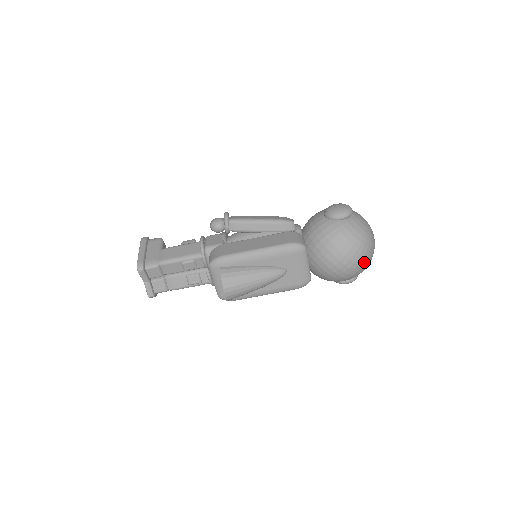
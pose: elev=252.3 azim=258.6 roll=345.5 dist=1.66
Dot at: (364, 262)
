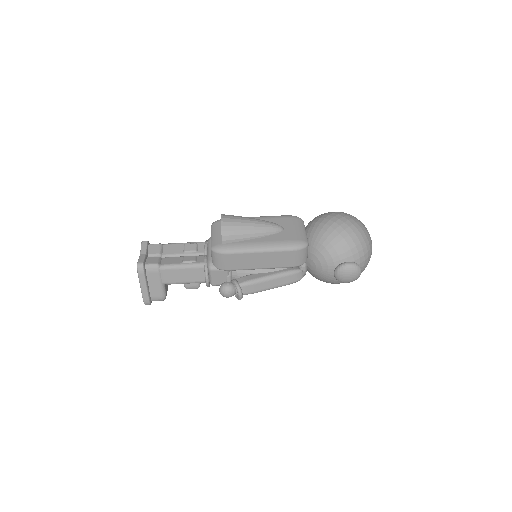
Dot at: (359, 227)
